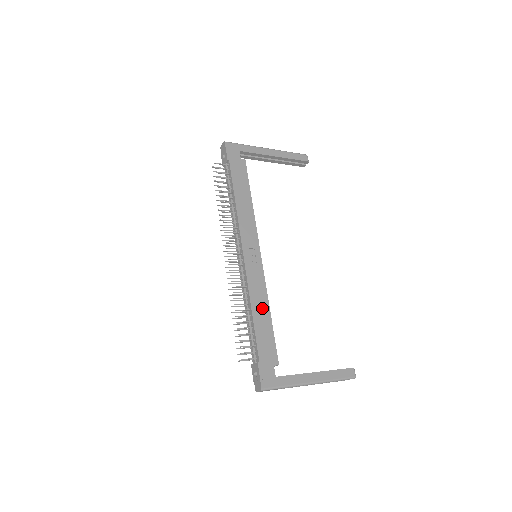
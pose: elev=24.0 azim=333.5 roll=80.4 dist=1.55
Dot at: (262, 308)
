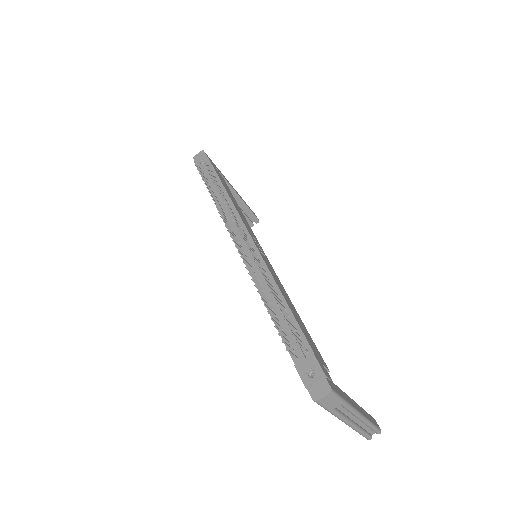
Dot at: (289, 300)
